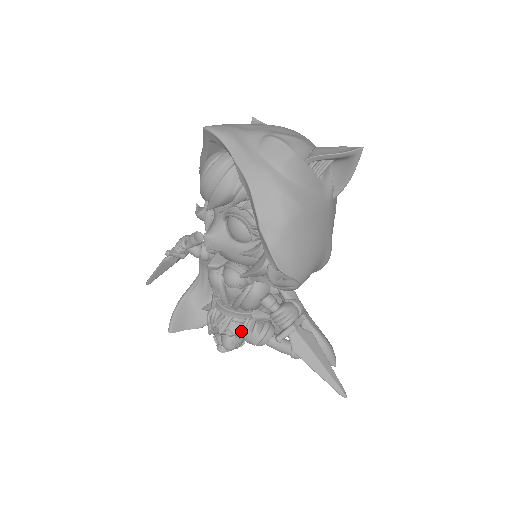
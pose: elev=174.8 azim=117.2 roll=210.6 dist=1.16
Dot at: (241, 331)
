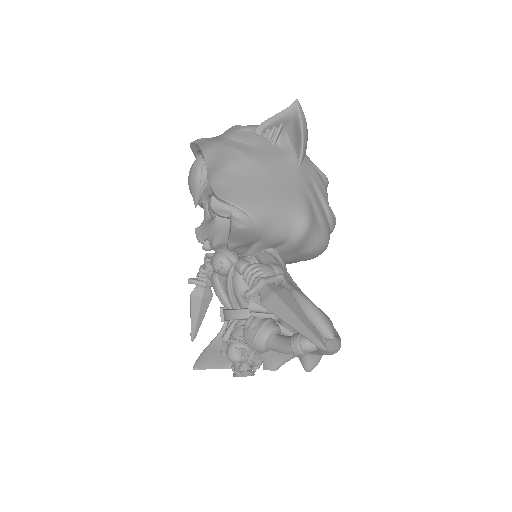
Dot at: (243, 334)
